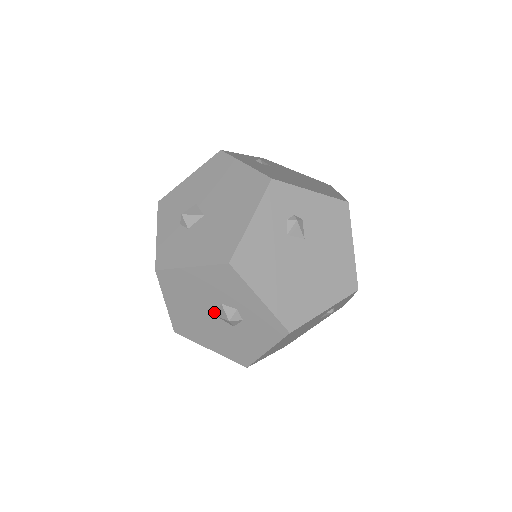
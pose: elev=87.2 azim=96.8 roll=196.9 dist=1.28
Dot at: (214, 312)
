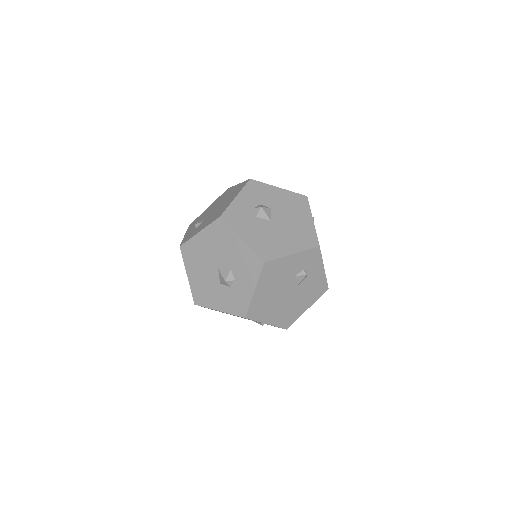
Dot at: (220, 267)
